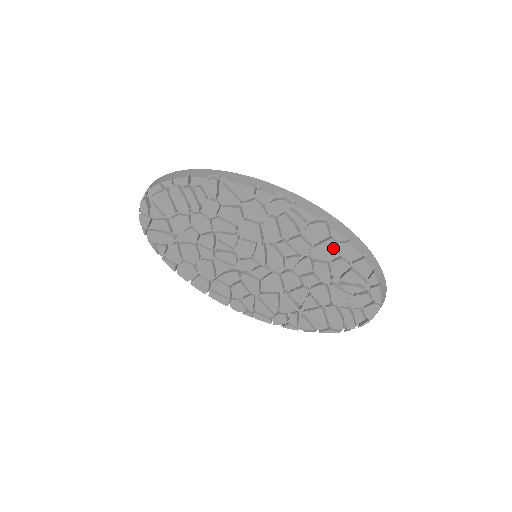
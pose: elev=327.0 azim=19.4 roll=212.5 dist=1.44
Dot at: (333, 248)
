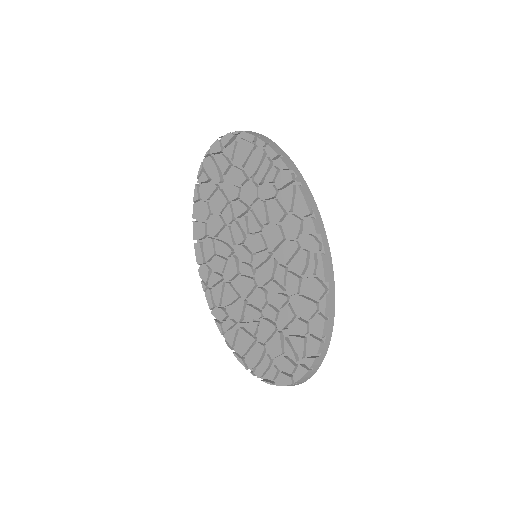
Dot at: (310, 311)
